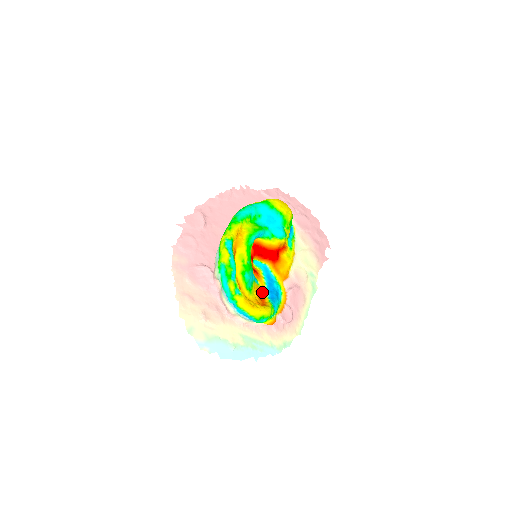
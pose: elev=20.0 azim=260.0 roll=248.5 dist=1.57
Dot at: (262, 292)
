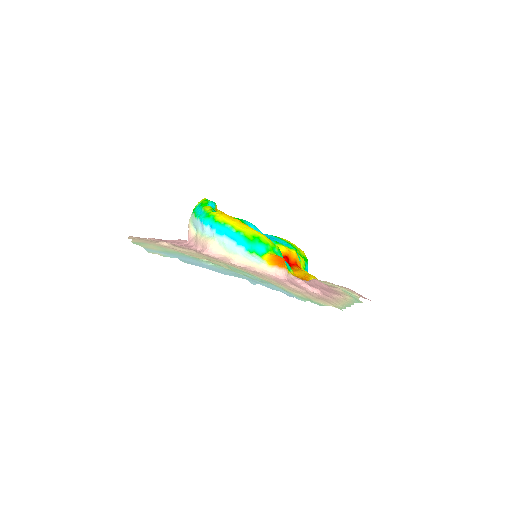
Dot at: occluded
